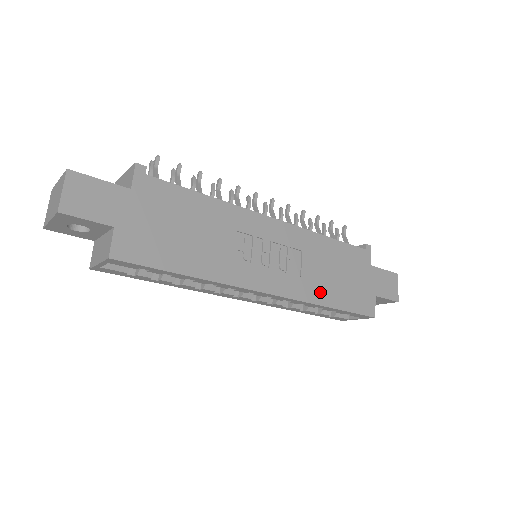
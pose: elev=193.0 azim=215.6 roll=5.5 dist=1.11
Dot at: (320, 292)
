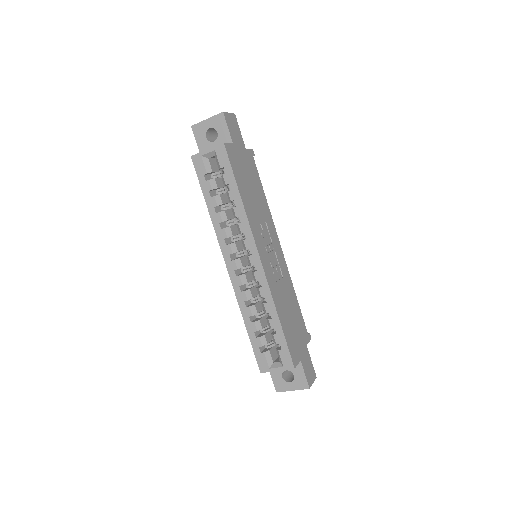
Dot at: (279, 303)
